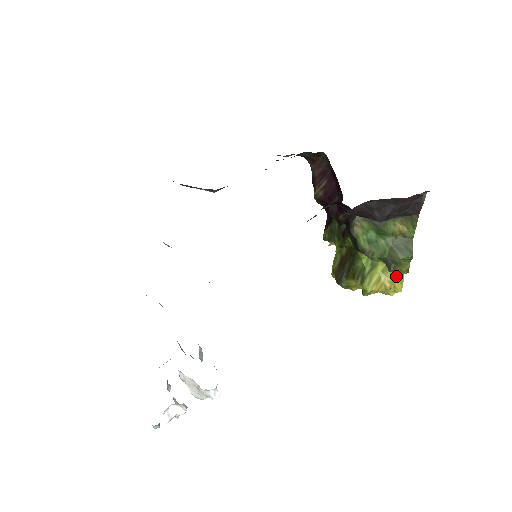
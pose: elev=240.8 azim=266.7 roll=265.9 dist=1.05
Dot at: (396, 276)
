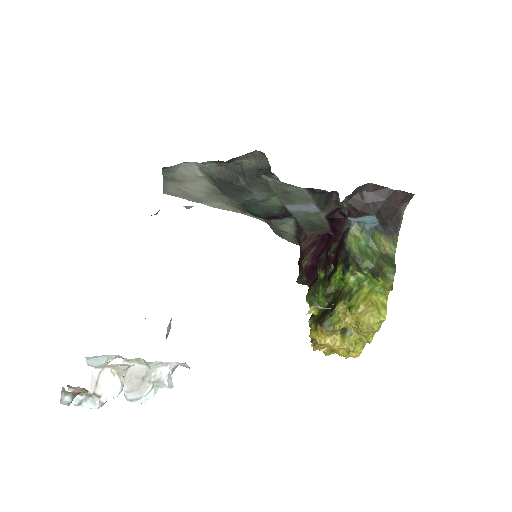
Dot at: (380, 302)
